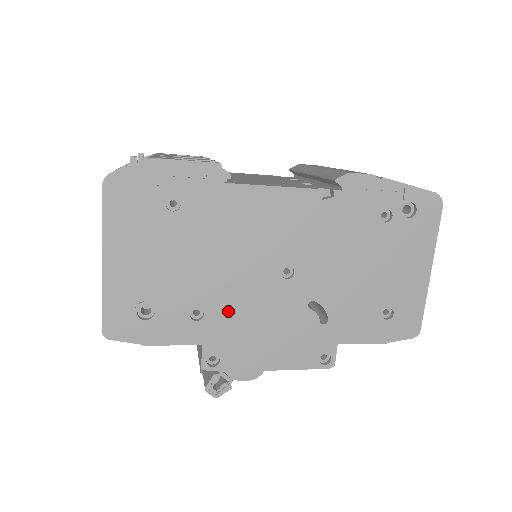
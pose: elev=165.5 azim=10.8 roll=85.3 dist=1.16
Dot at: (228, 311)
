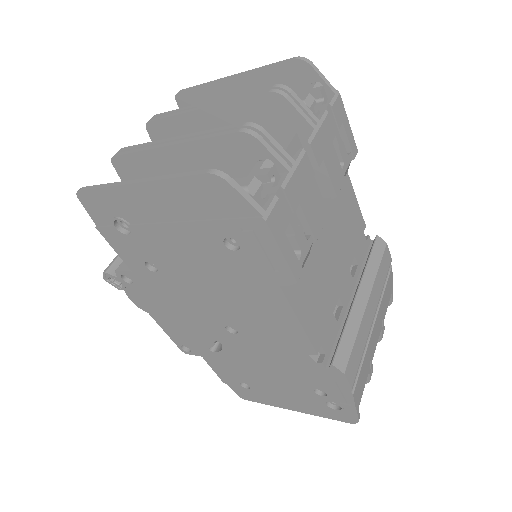
Dot at: (171, 289)
